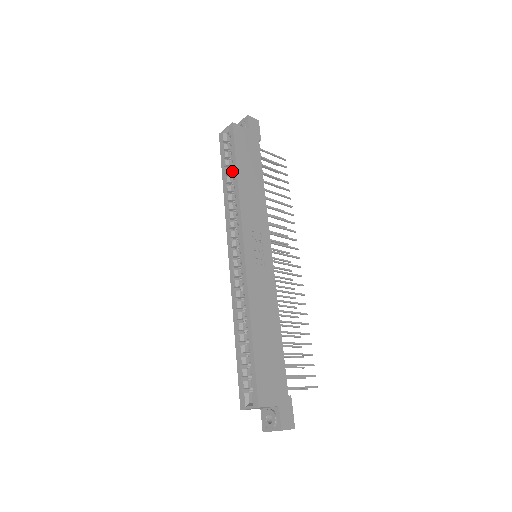
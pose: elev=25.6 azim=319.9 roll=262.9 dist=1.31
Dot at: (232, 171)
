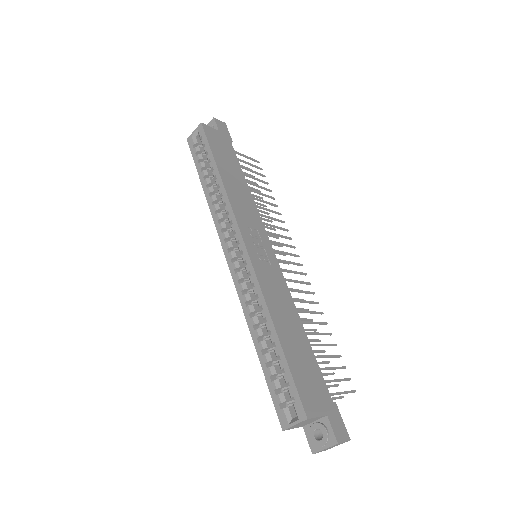
Dot at: (210, 172)
